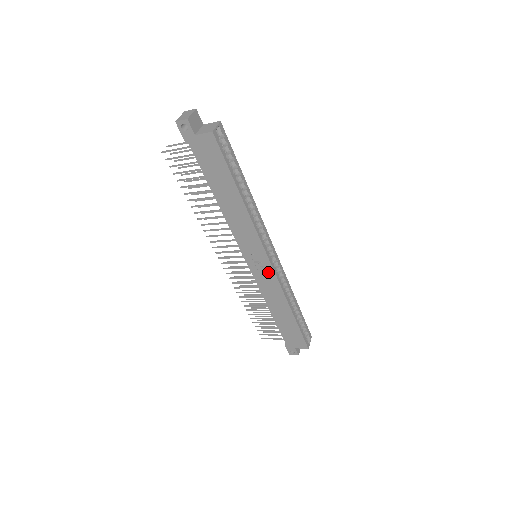
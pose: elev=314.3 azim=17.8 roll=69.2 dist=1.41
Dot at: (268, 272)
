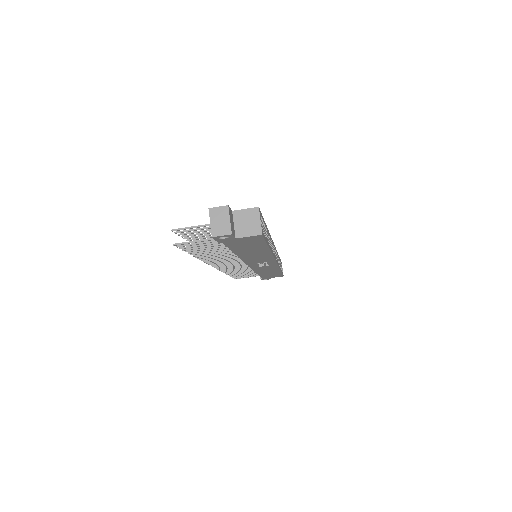
Dot at: (270, 265)
